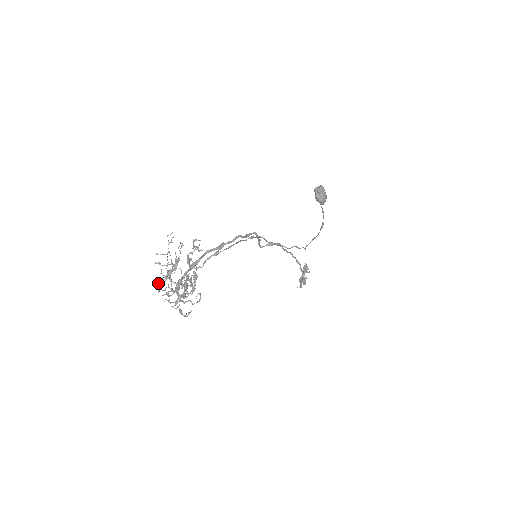
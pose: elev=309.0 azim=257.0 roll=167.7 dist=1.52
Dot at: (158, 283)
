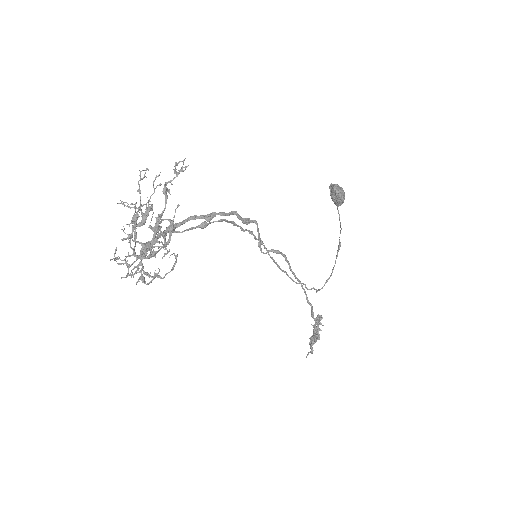
Dot at: (116, 248)
